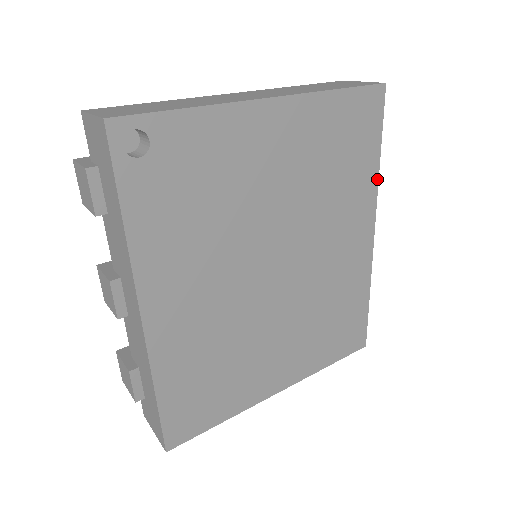
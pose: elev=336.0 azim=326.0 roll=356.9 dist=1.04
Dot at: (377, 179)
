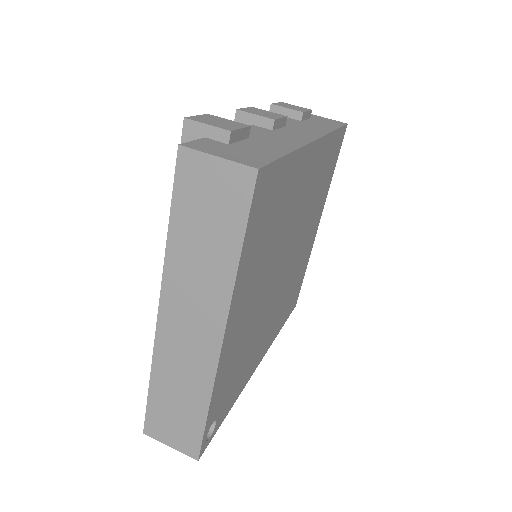
Dot at: (298, 151)
